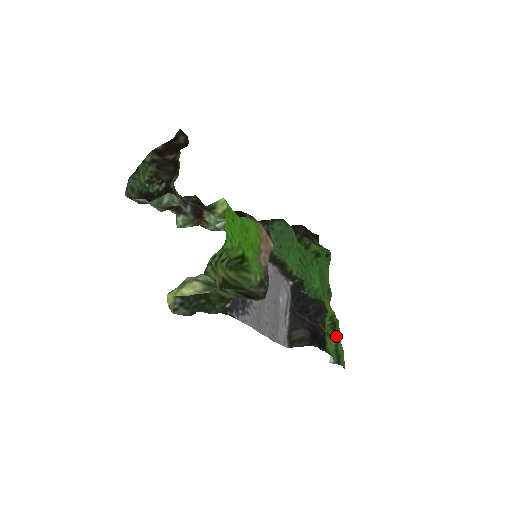
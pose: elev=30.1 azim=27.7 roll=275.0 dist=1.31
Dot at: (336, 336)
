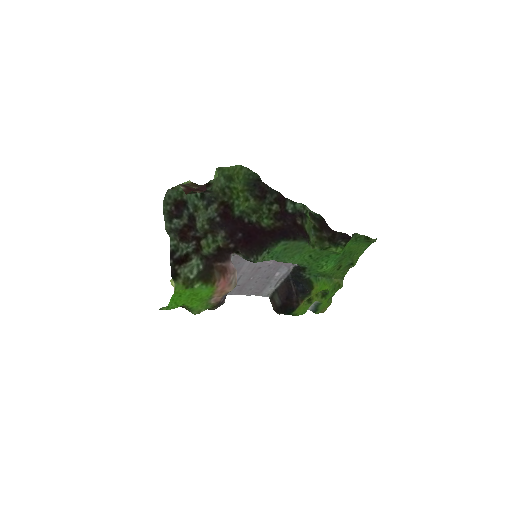
Dot at: (321, 301)
